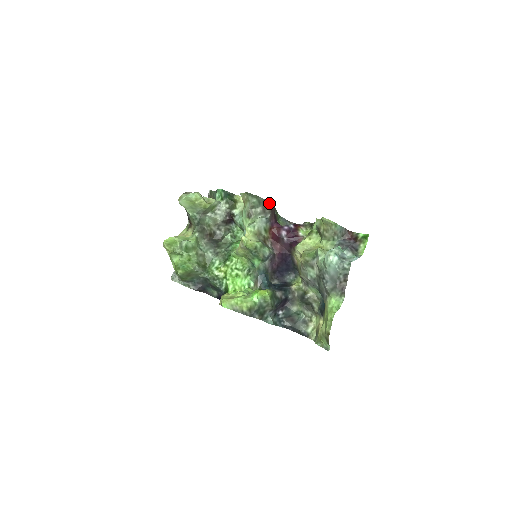
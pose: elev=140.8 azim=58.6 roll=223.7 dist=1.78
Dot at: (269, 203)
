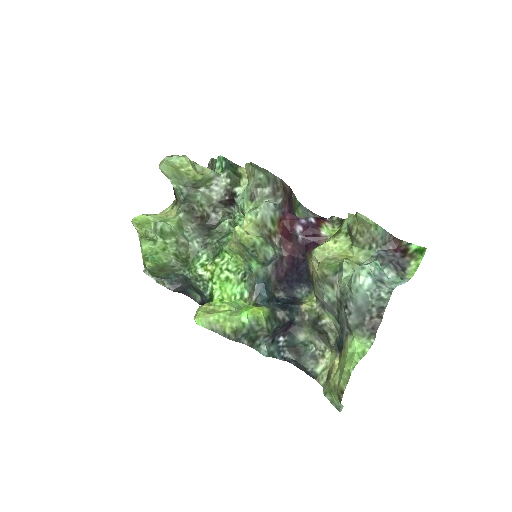
Dot at: (282, 182)
